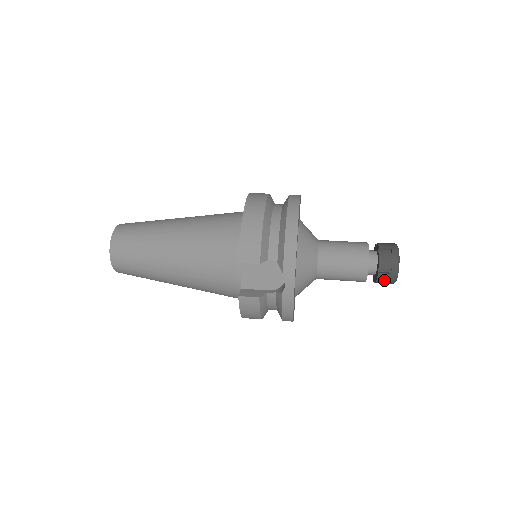
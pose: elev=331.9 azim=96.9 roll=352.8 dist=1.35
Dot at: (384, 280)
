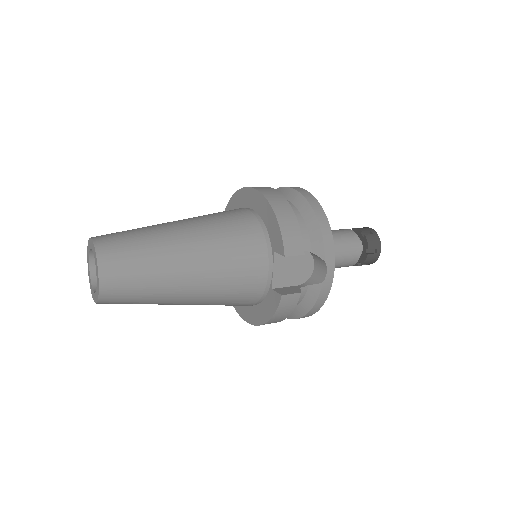
Dot at: (370, 261)
